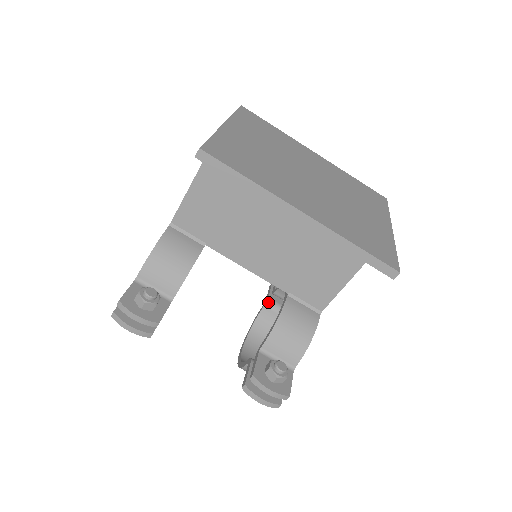
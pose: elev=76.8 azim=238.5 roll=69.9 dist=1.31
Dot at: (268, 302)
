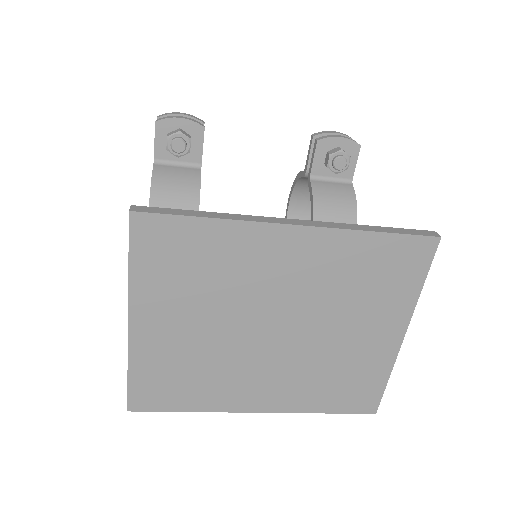
Dot at: (307, 175)
